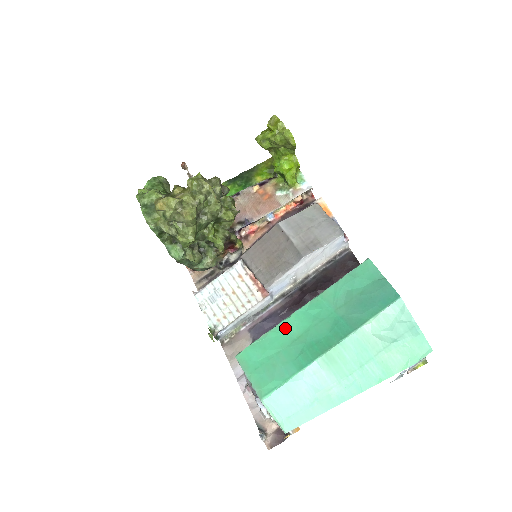
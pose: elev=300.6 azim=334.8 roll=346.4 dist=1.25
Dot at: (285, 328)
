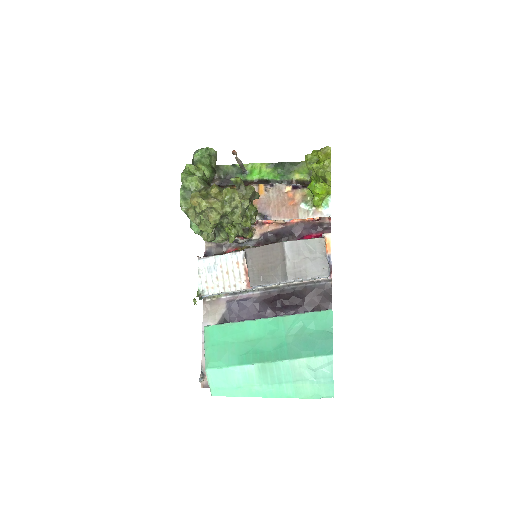
Dot at: (247, 327)
